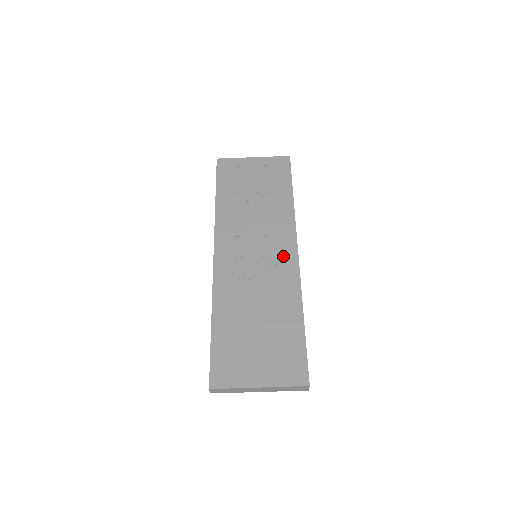
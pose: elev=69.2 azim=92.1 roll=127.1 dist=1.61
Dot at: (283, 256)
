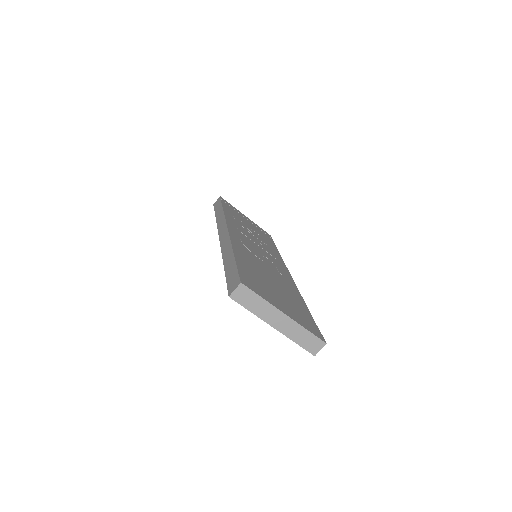
Dot at: (281, 268)
